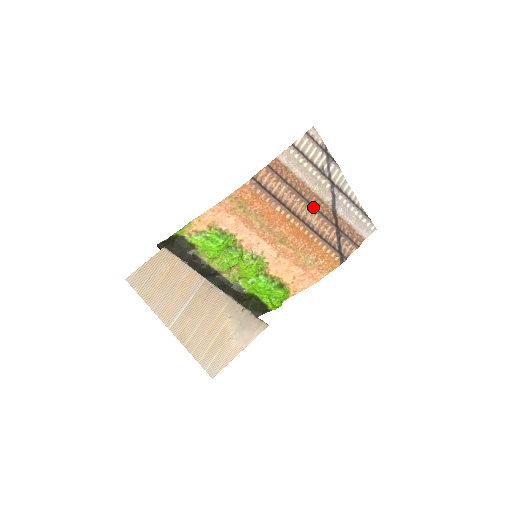
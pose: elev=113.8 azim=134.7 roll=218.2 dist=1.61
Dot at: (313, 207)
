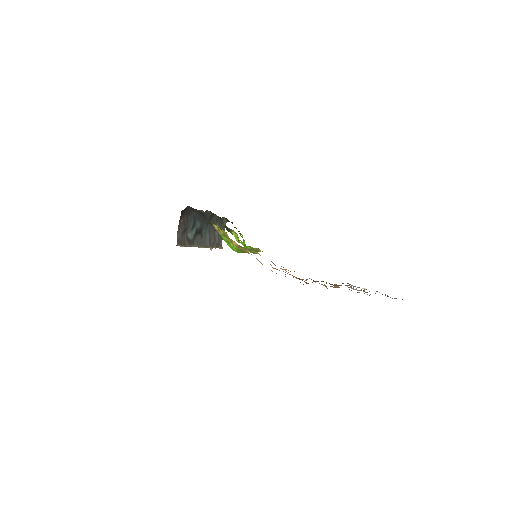
Dot at: occluded
